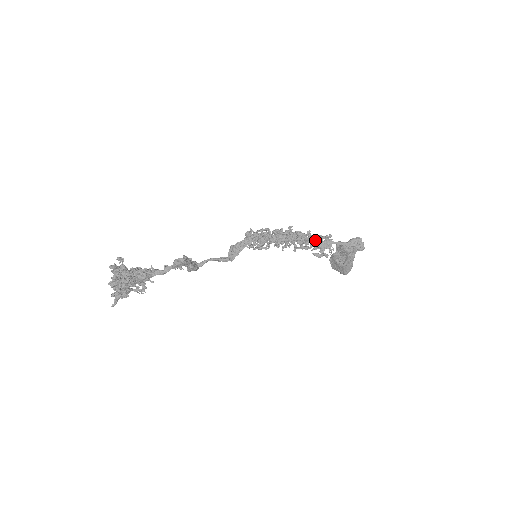
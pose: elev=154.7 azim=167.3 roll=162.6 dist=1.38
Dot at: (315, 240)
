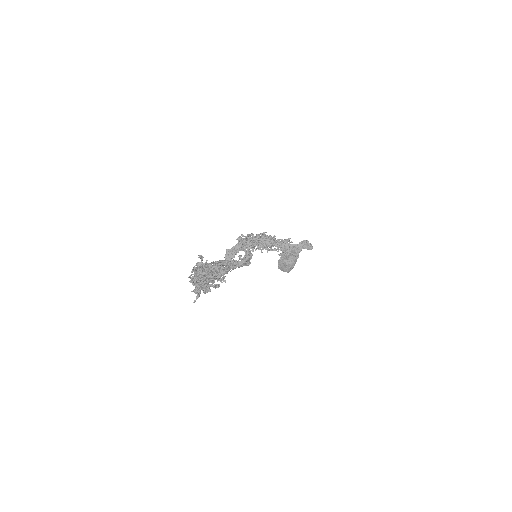
Dot at: (281, 243)
